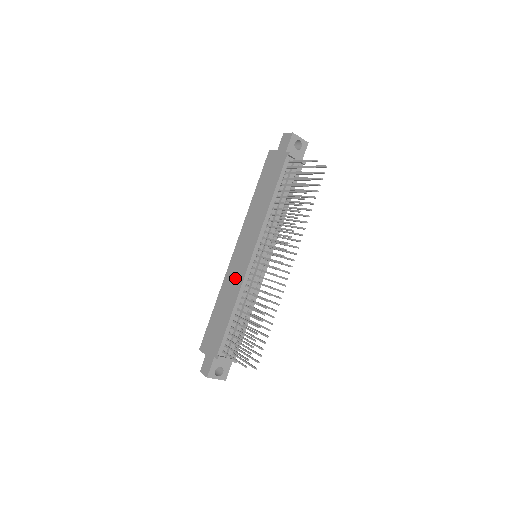
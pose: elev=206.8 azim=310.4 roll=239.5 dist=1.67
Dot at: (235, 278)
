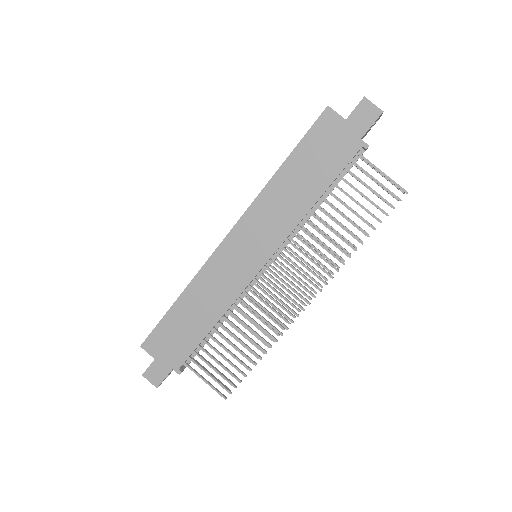
Dot at: (224, 284)
